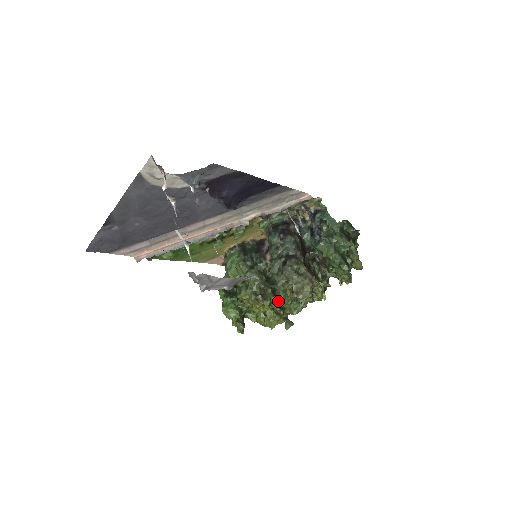
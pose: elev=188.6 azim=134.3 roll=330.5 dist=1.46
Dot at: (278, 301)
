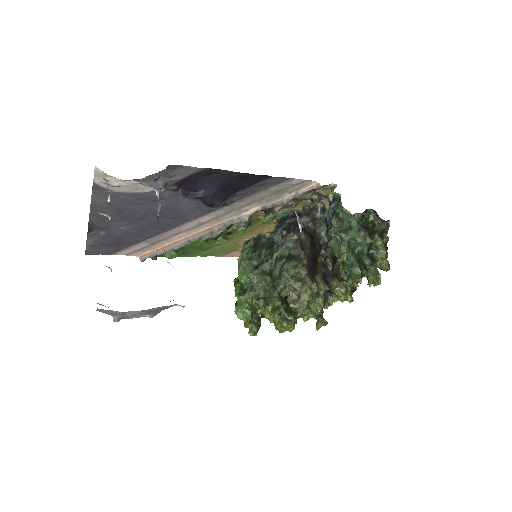
Dot at: occluded
